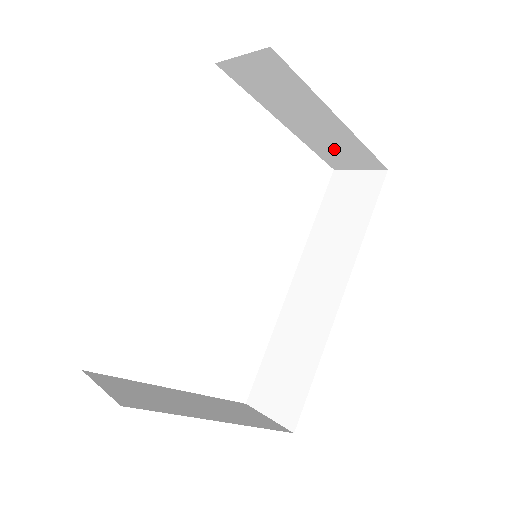
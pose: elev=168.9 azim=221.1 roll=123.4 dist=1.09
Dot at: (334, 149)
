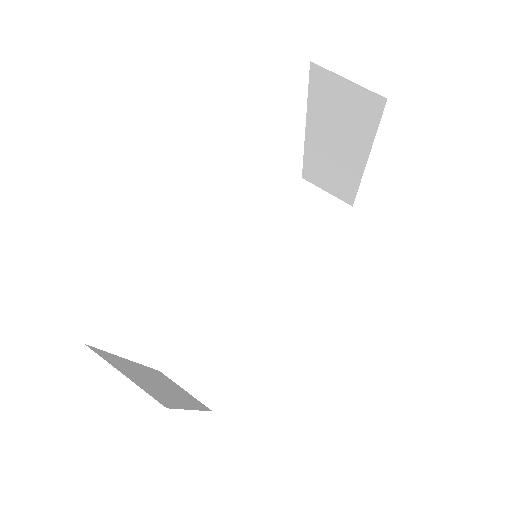
Dot at: (326, 171)
